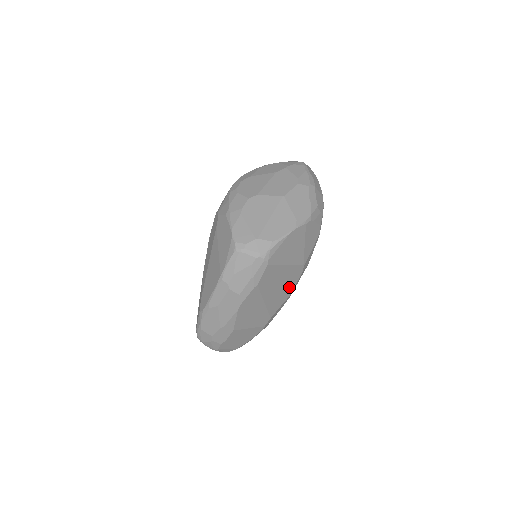
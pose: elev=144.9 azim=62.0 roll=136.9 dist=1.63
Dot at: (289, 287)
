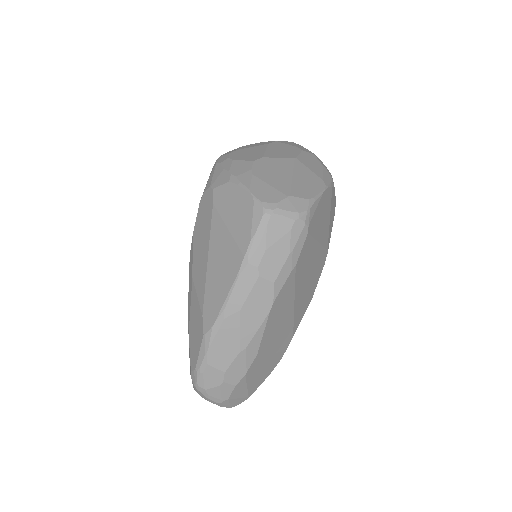
Dot at: (313, 285)
